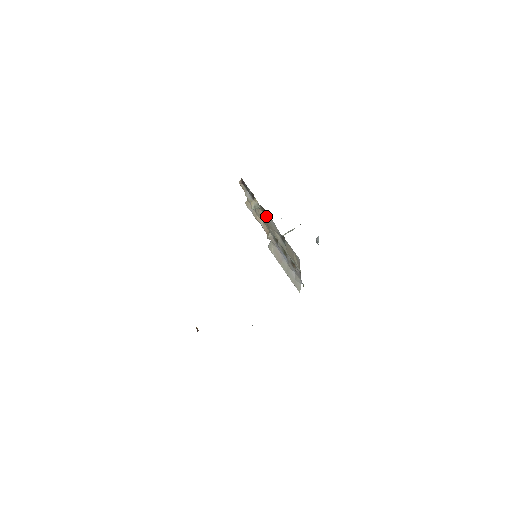
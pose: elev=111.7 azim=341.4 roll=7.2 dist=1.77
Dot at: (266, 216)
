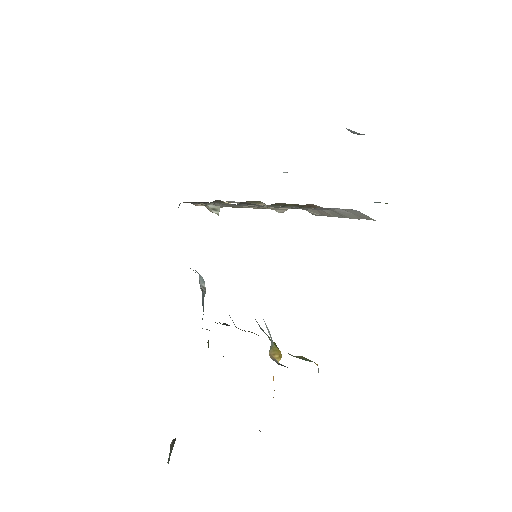
Dot at: occluded
